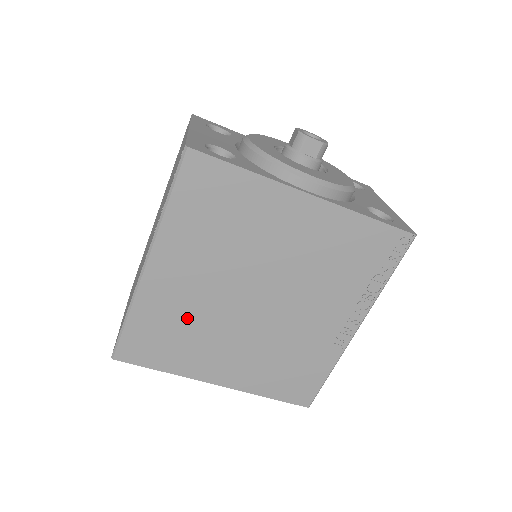
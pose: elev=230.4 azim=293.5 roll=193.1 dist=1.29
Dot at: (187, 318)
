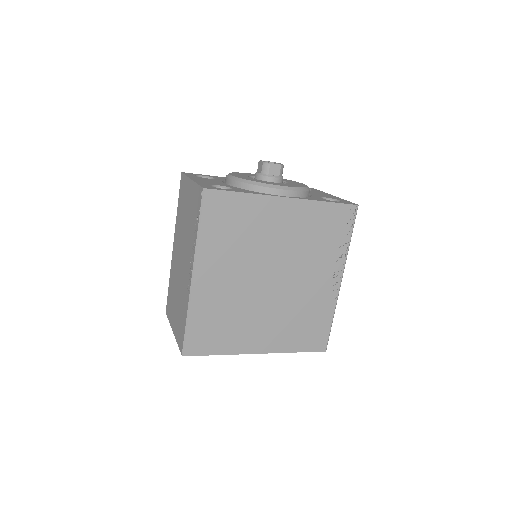
Dot at: (228, 308)
